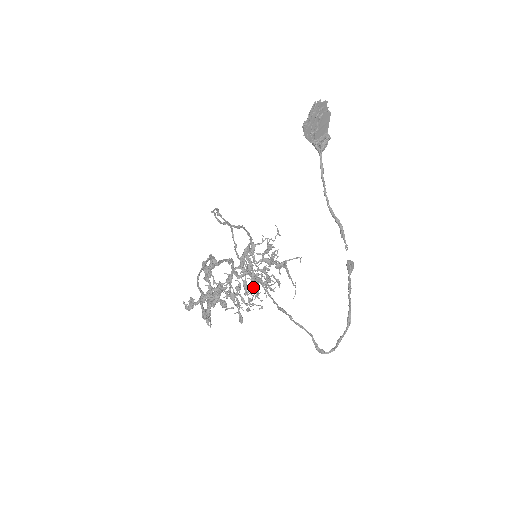
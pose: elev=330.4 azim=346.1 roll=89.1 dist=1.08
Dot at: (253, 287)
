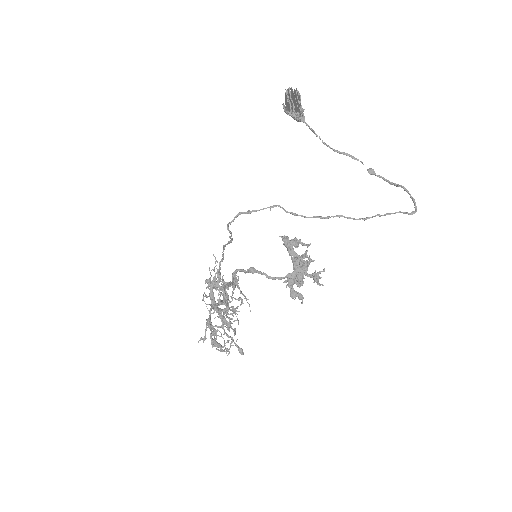
Dot at: (229, 317)
